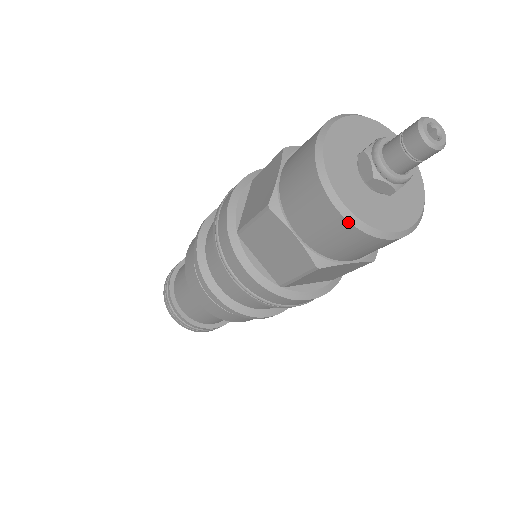
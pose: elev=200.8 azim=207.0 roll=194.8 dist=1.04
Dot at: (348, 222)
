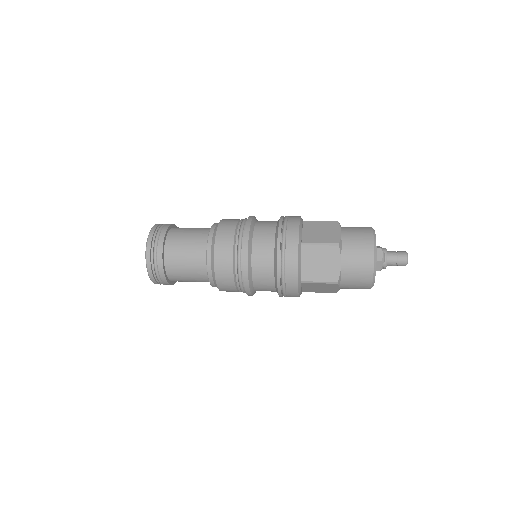
Dot at: (373, 272)
